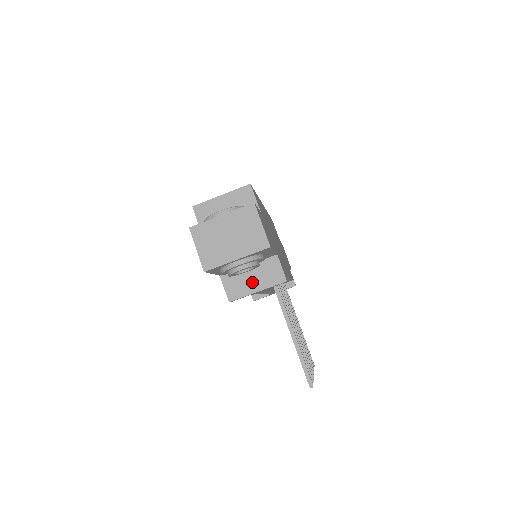
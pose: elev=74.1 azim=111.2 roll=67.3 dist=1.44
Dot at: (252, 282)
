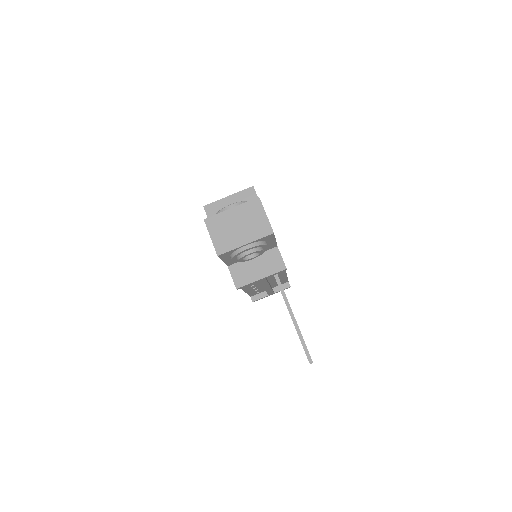
Dot at: (256, 271)
